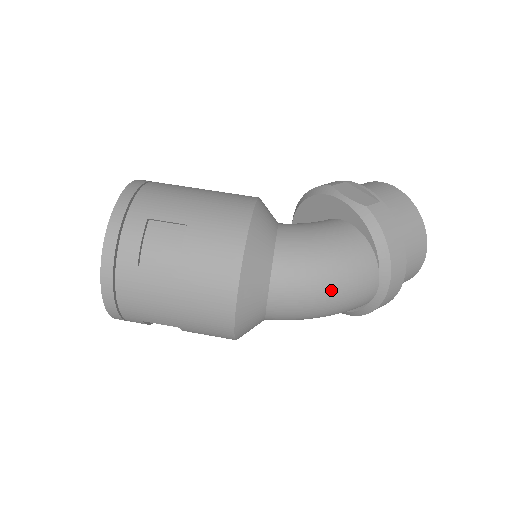
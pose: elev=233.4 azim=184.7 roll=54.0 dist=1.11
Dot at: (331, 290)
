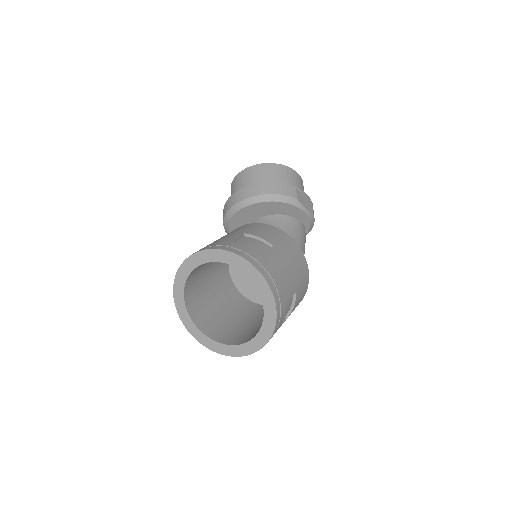
Dot at: occluded
